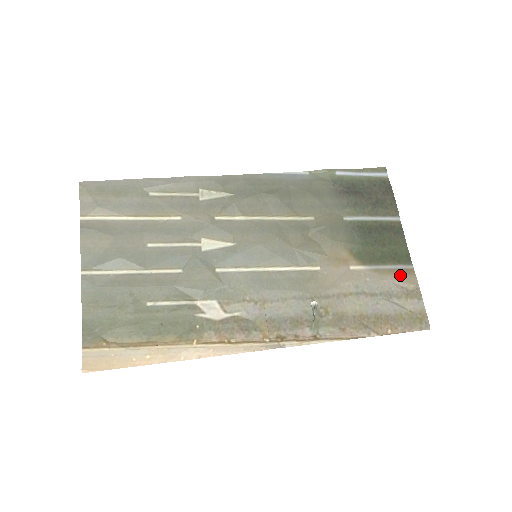
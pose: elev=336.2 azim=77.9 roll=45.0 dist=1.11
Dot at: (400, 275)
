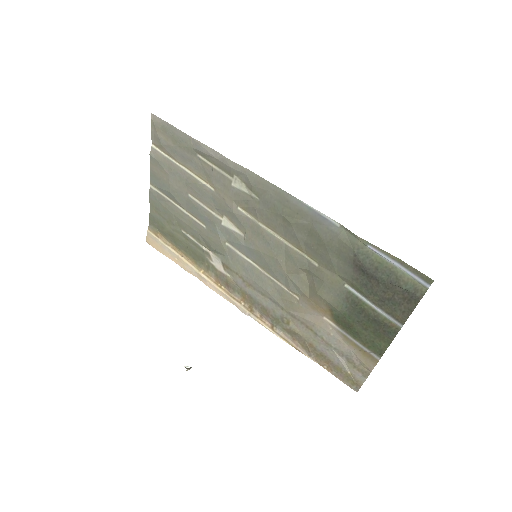
Dot at: (362, 354)
